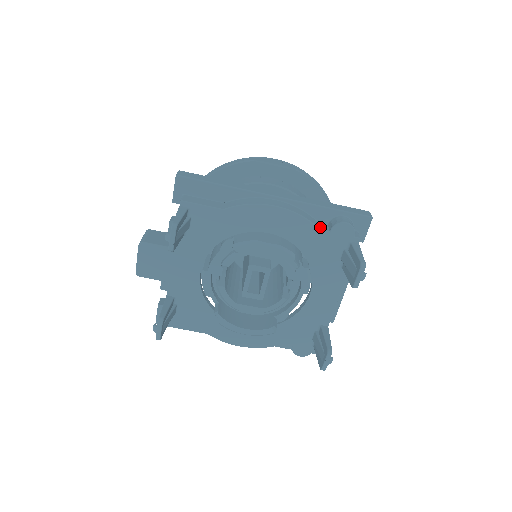
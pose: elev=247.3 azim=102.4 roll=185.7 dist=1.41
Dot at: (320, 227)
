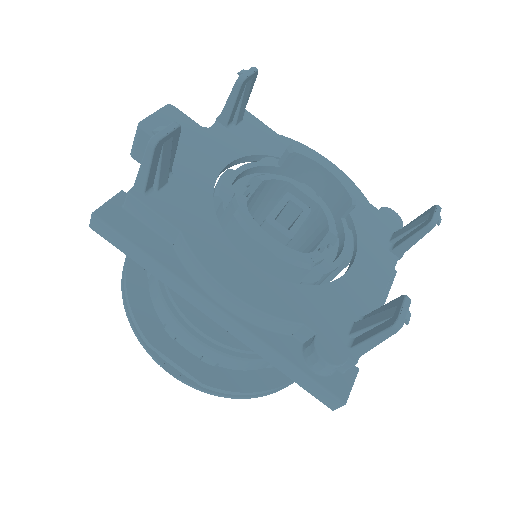
Dot at: occluded
